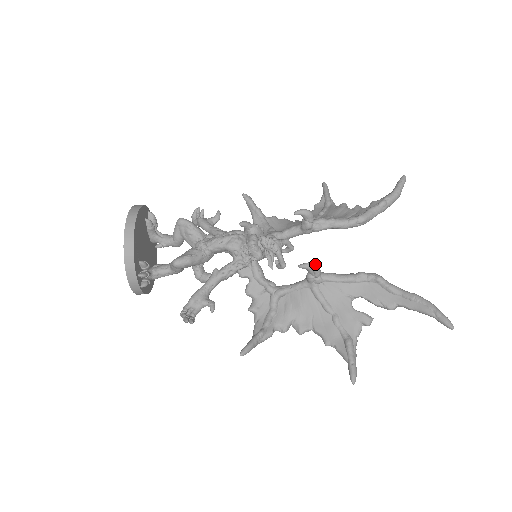
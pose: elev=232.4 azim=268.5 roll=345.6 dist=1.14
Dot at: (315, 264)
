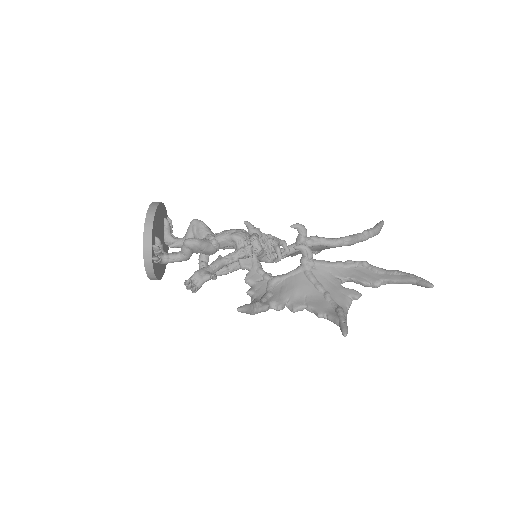
Dot at: (308, 246)
